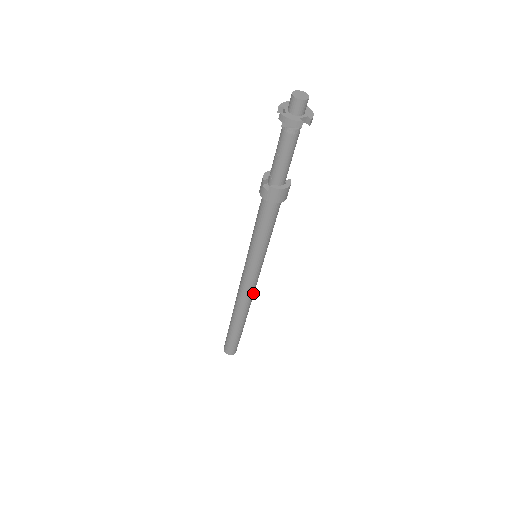
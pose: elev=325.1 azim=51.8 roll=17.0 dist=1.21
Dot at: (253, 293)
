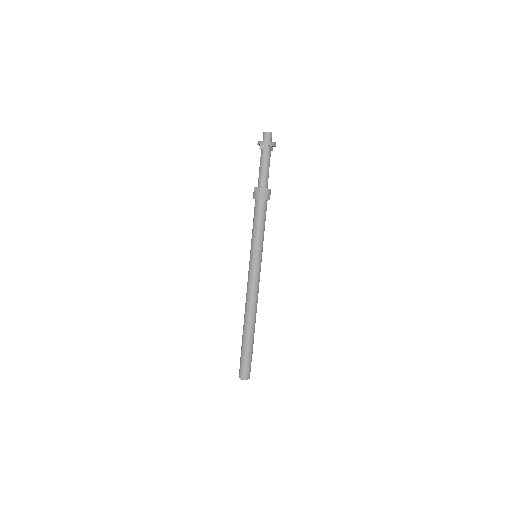
Dot at: (257, 294)
